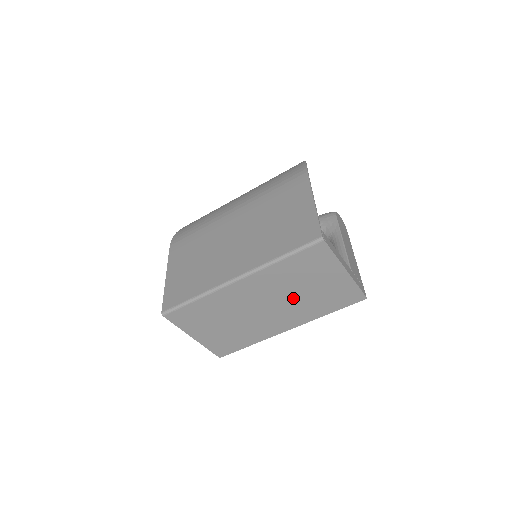
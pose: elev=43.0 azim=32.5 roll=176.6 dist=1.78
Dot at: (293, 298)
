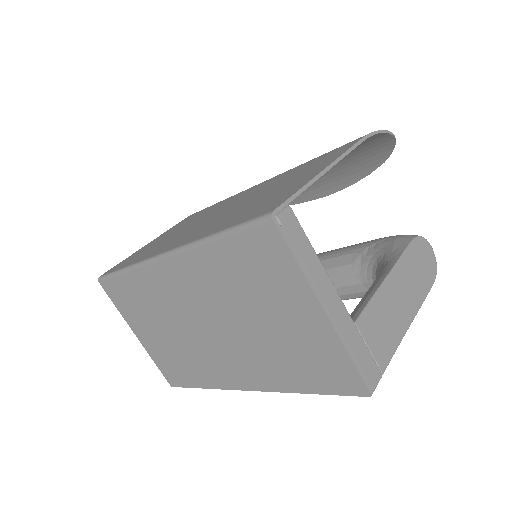
Dot at: (244, 330)
